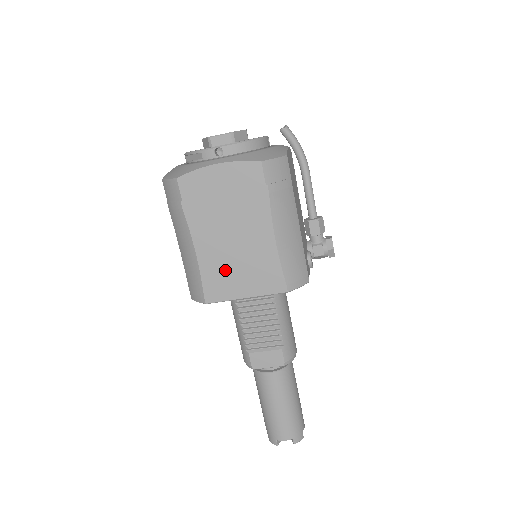
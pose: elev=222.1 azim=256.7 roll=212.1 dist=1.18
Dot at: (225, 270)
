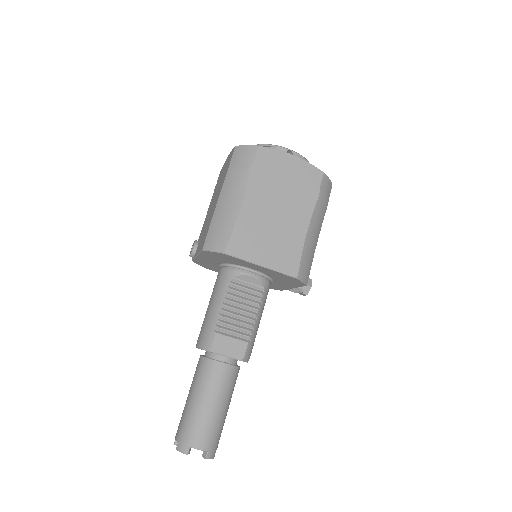
Dot at: (257, 233)
